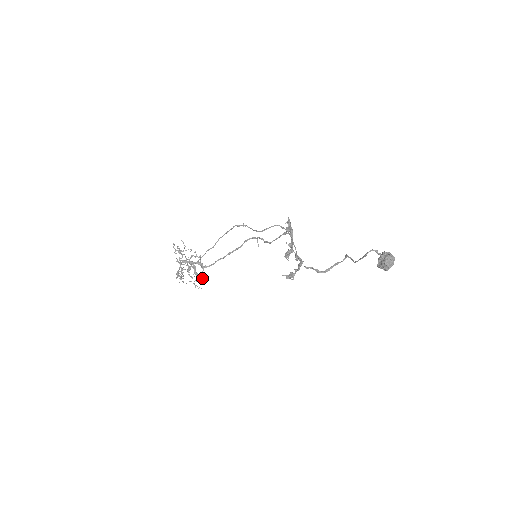
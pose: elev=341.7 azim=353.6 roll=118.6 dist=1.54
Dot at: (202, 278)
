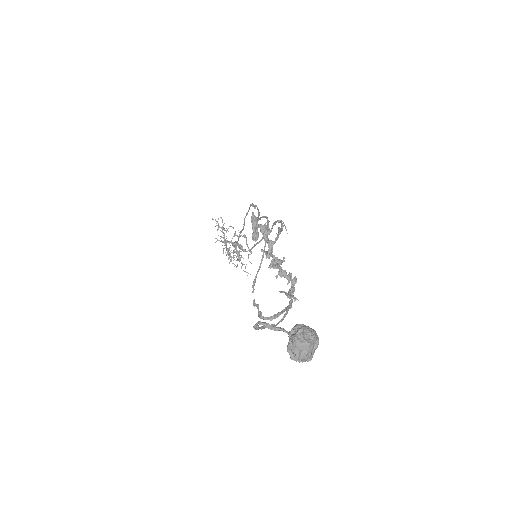
Dot at: occluded
